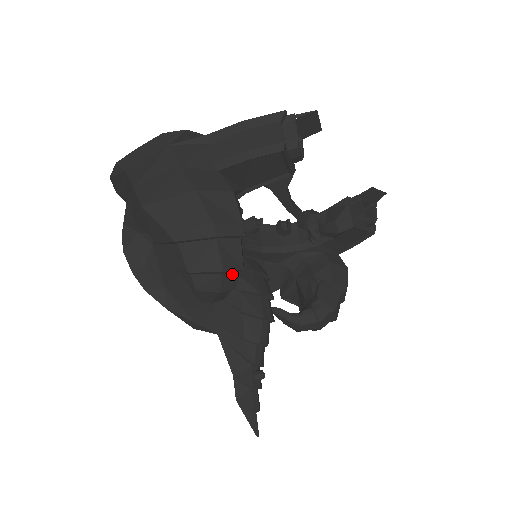
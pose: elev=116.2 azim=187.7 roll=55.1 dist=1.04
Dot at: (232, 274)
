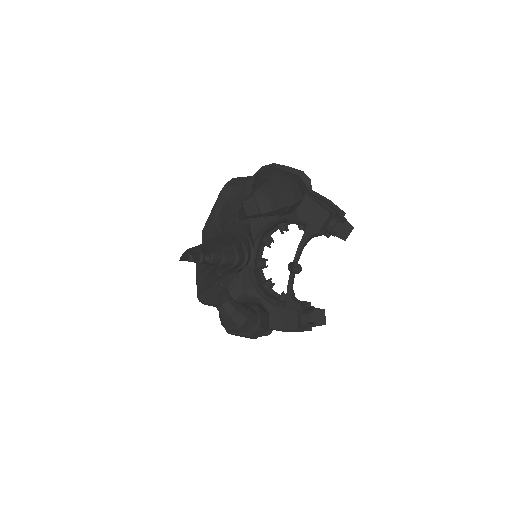
Dot at: (270, 206)
